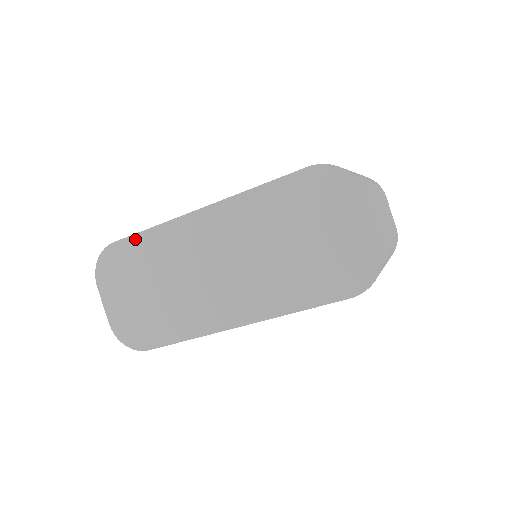
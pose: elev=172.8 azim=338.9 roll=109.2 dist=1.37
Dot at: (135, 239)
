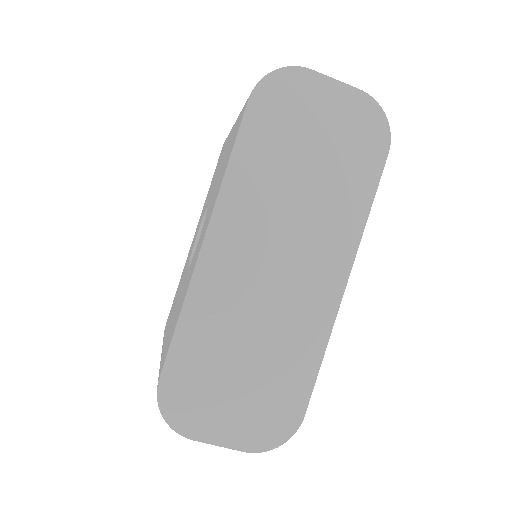
Dot at: (176, 347)
